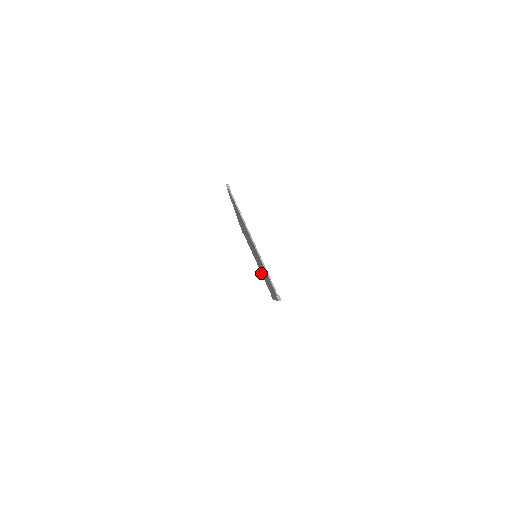
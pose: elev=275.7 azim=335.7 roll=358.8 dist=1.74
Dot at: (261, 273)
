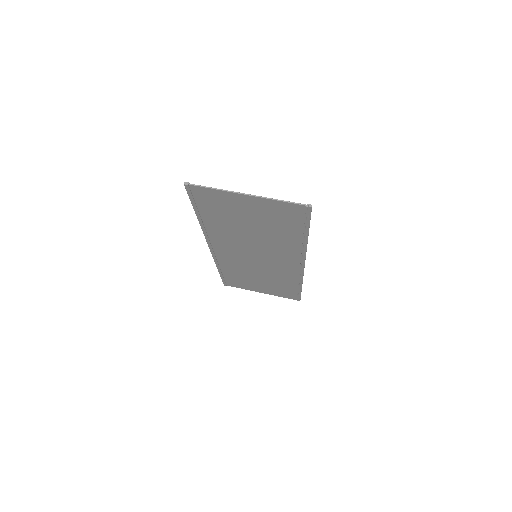
Dot at: occluded
